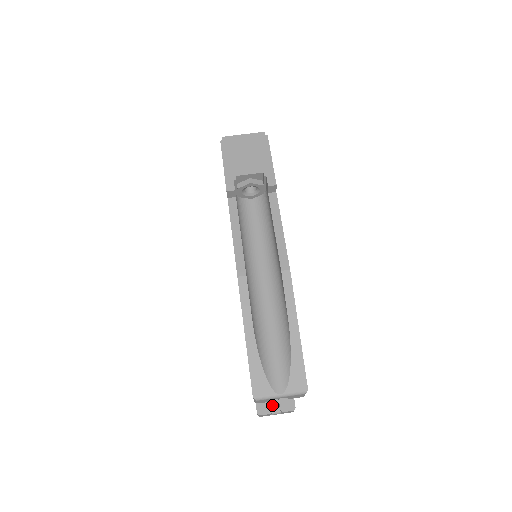
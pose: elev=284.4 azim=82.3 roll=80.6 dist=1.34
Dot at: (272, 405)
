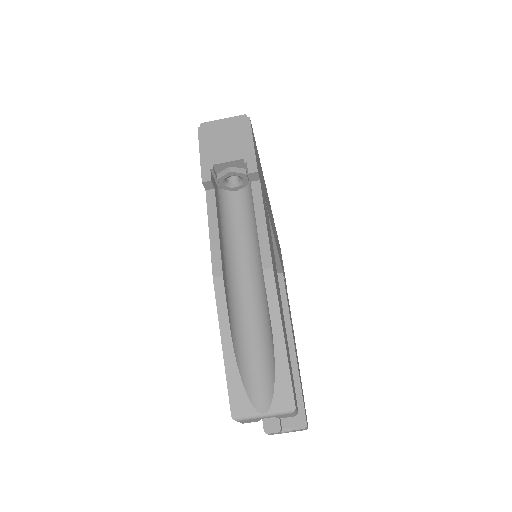
Dot at: (282, 422)
